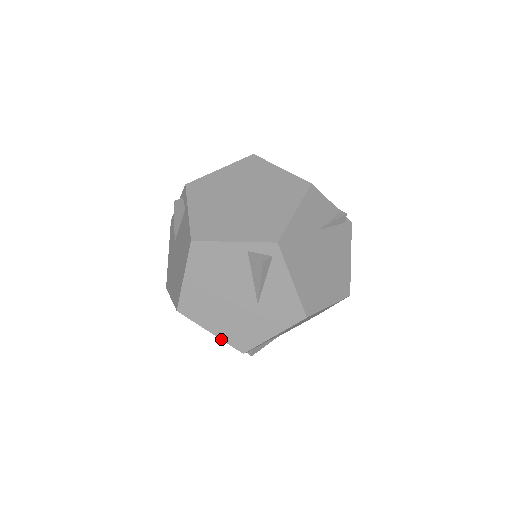
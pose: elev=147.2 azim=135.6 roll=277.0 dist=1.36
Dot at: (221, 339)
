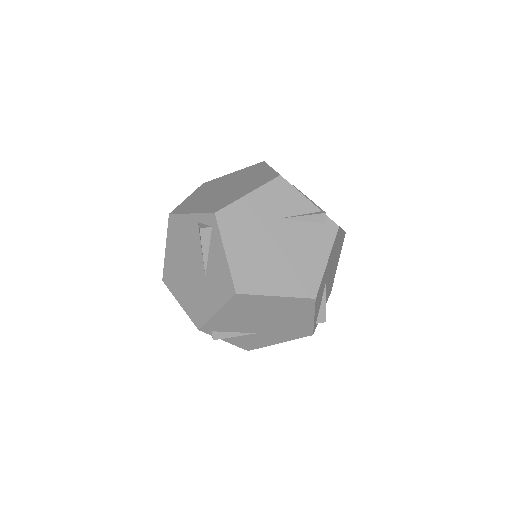
Dot at: (186, 312)
